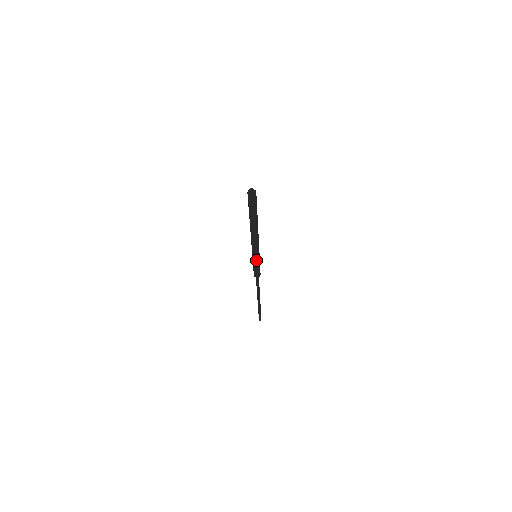
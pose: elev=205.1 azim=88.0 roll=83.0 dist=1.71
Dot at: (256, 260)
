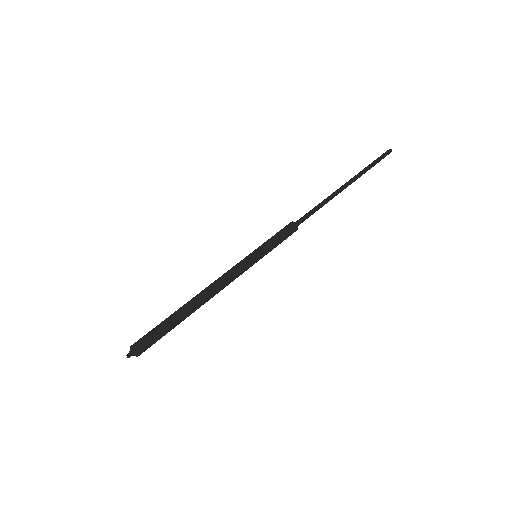
Dot at: (260, 258)
